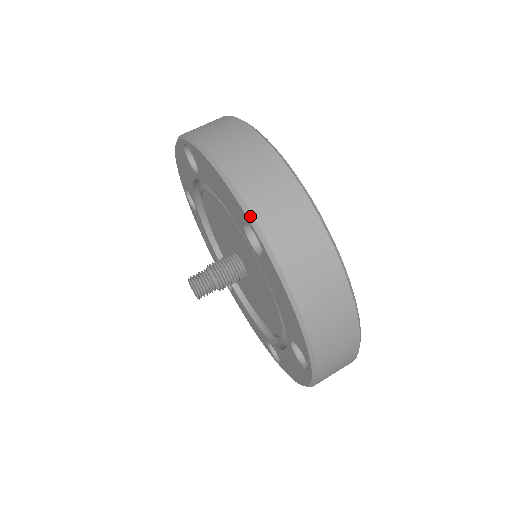
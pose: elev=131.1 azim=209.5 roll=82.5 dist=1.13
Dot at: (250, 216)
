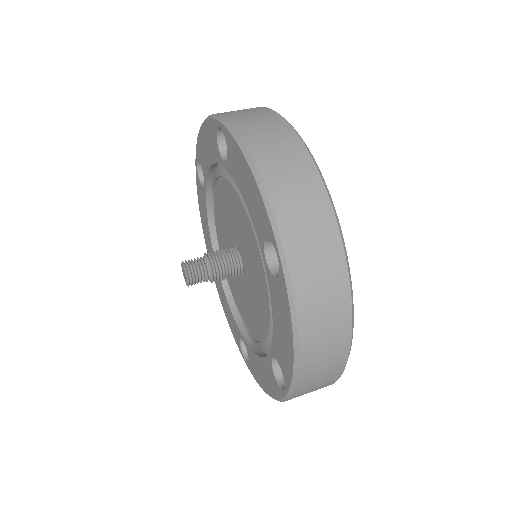
Dot at: (278, 237)
